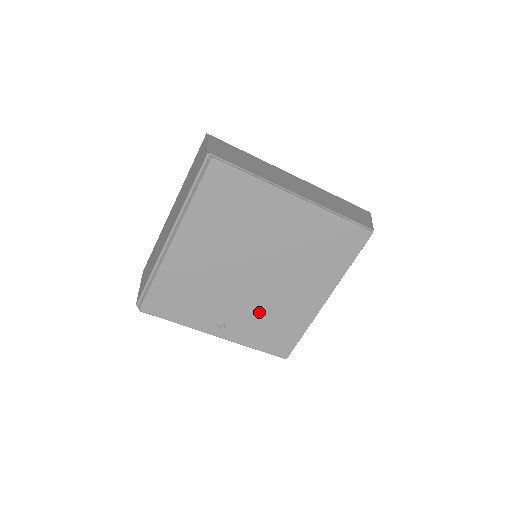
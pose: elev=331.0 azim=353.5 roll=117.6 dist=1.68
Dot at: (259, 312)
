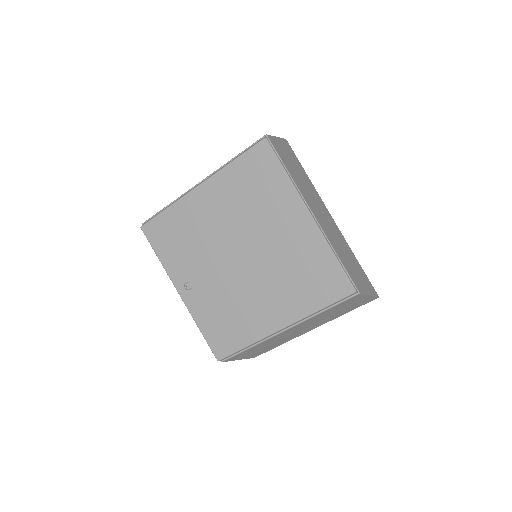
Dot at: (223, 297)
